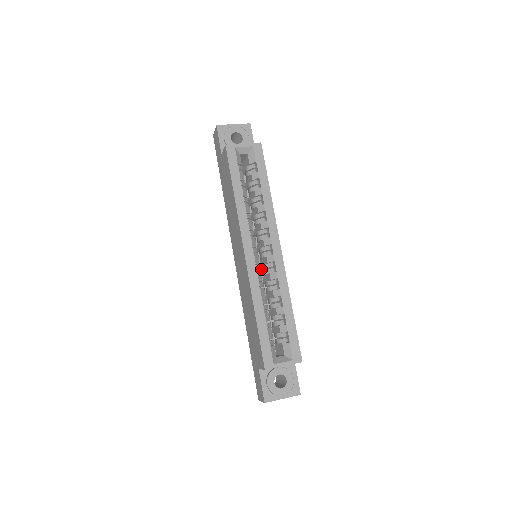
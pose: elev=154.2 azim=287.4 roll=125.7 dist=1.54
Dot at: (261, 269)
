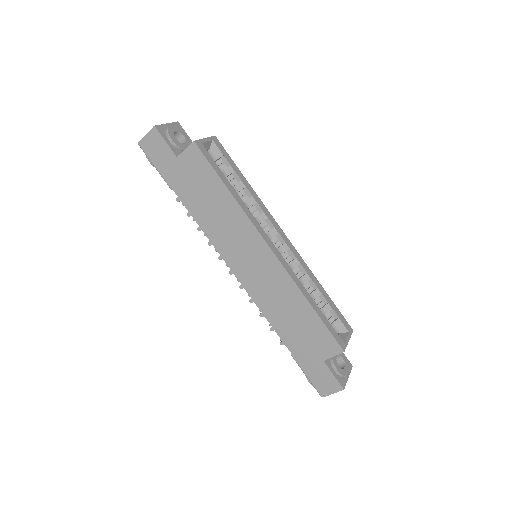
Dot at: occluded
